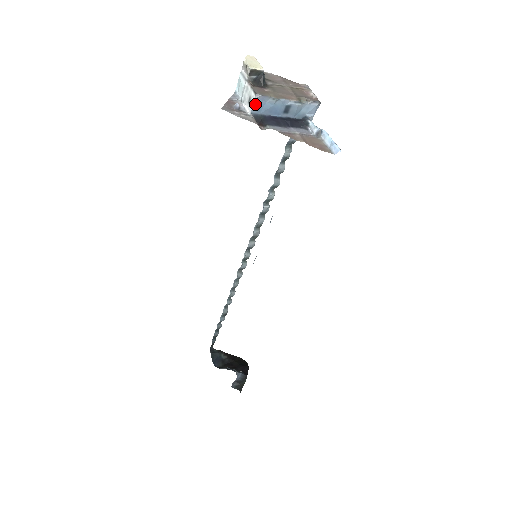
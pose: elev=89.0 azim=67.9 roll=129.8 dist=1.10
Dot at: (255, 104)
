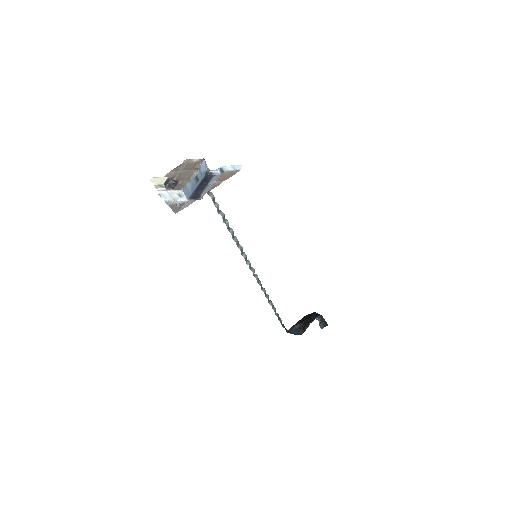
Dot at: (185, 194)
